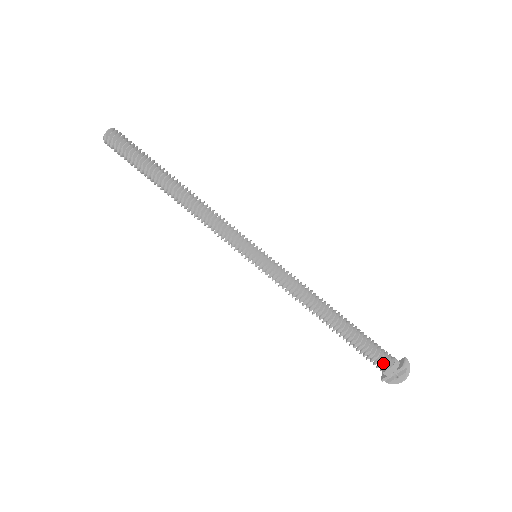
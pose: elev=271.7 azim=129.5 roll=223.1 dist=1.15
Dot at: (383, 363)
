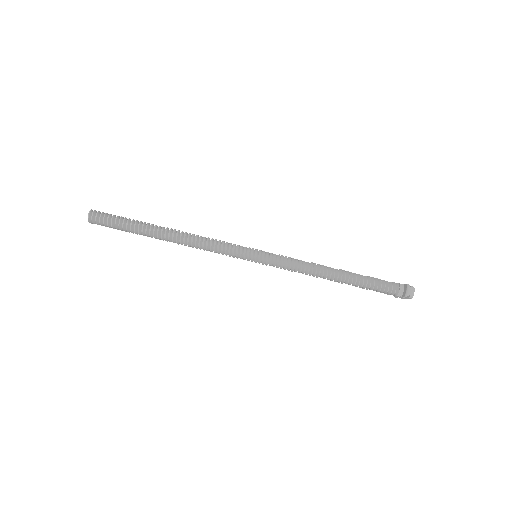
Dot at: (390, 294)
